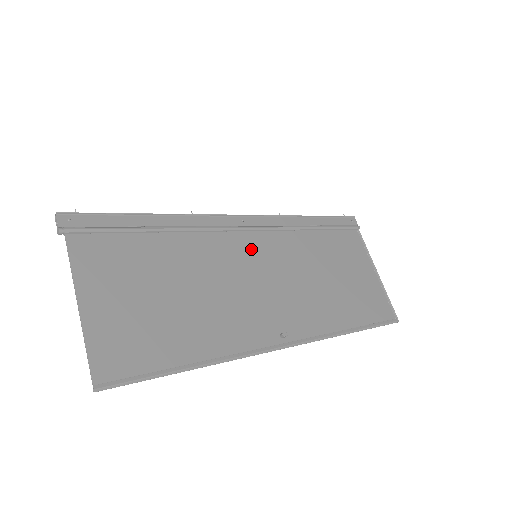
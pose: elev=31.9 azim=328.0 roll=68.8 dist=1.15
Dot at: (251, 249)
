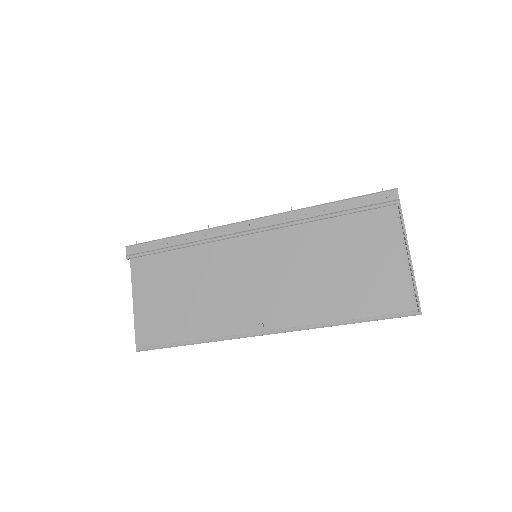
Dot at: (252, 250)
